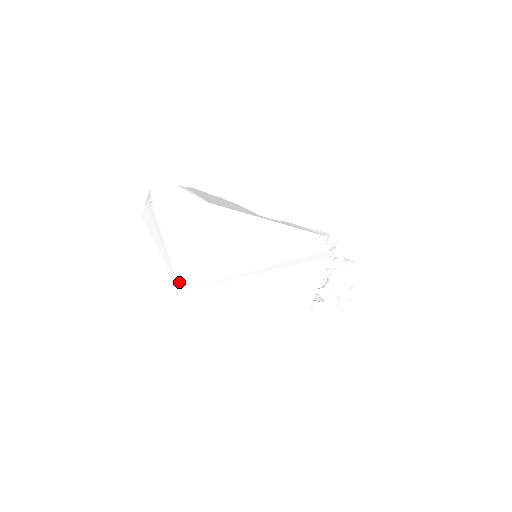
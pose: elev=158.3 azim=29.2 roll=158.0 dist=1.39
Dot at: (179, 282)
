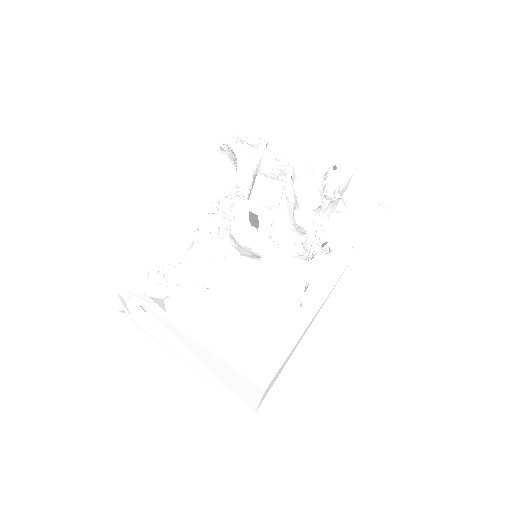
Dot at: (249, 407)
